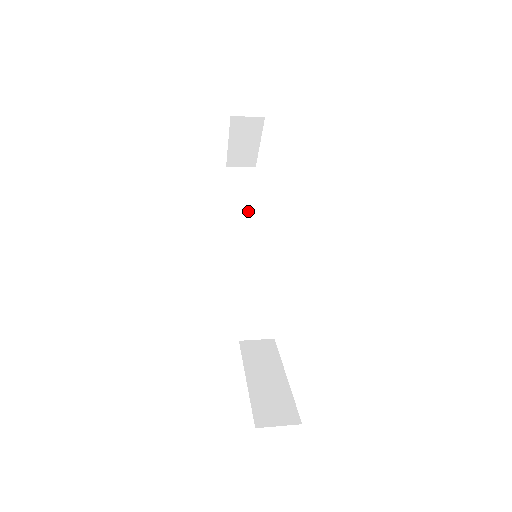
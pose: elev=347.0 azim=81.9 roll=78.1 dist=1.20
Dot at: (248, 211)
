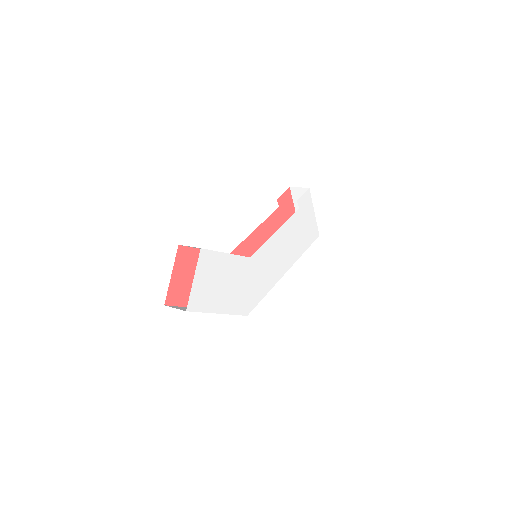
Dot at: occluded
